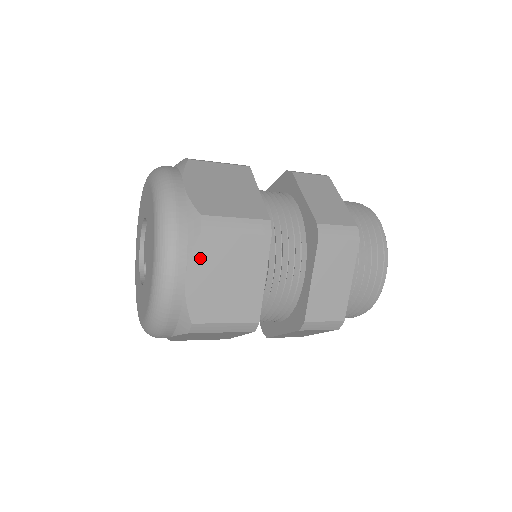
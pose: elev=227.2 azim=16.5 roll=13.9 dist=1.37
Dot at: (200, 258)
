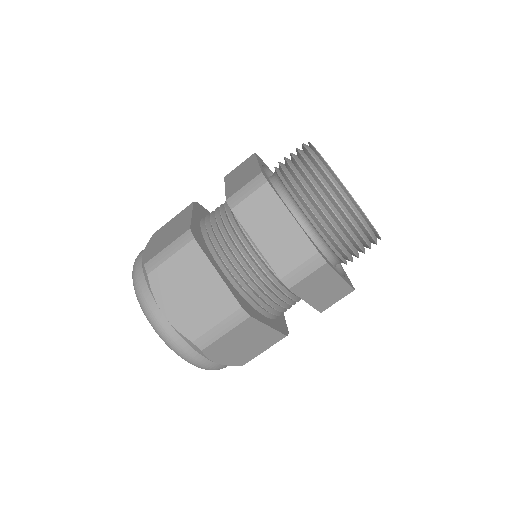
Dot at: (161, 293)
